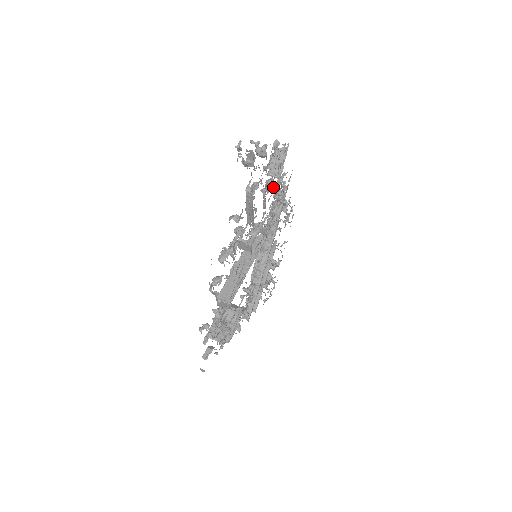
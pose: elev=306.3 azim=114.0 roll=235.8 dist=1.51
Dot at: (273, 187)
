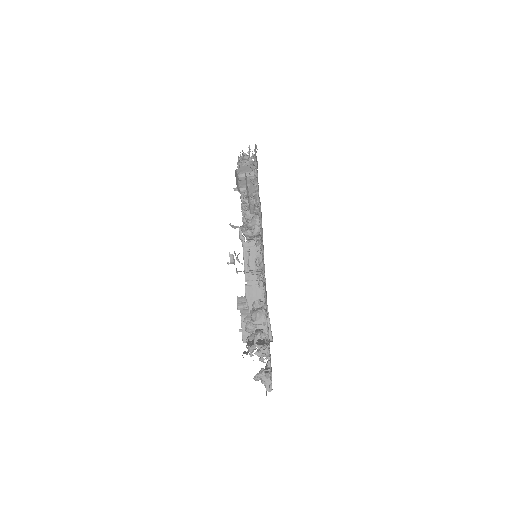
Dot at: occluded
